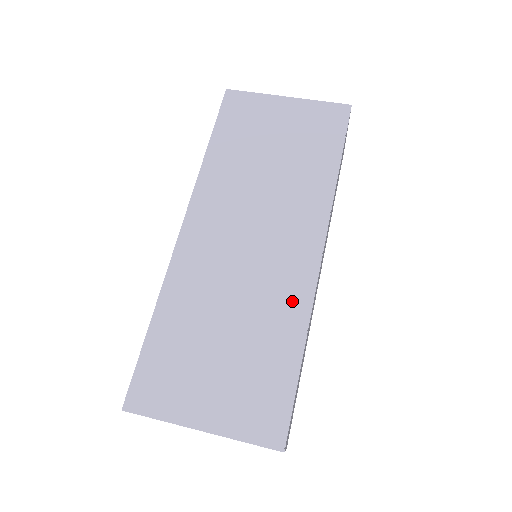
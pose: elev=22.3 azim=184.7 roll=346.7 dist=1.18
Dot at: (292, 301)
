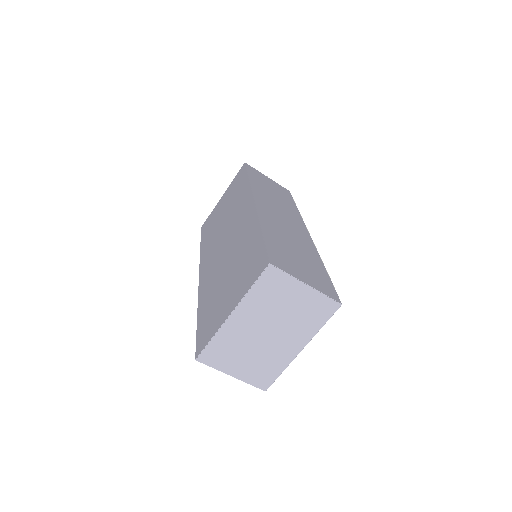
Dot at: (249, 226)
